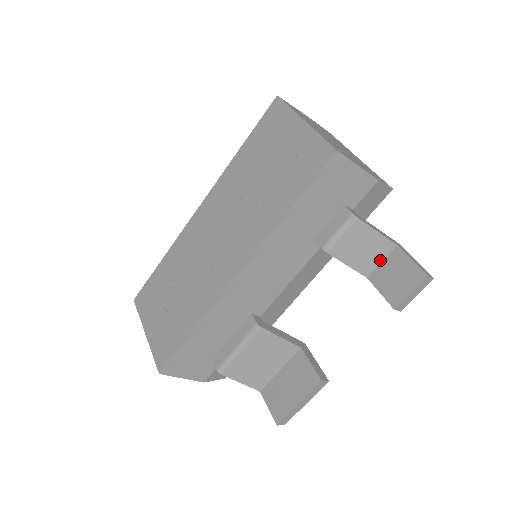
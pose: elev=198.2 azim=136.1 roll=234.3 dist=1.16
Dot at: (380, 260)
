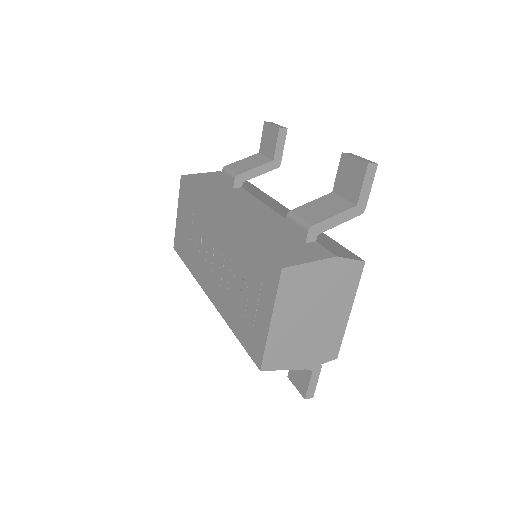
Dot at: occluded
